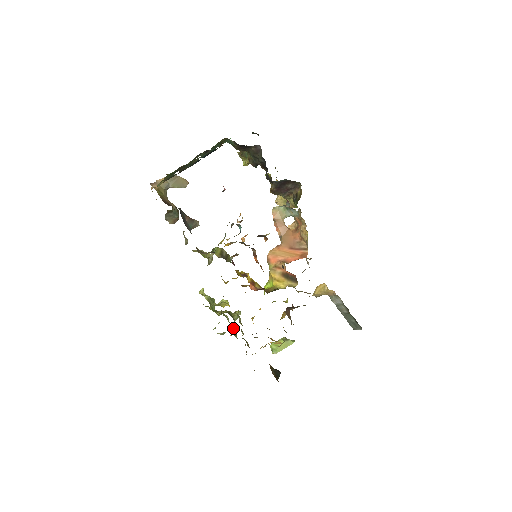
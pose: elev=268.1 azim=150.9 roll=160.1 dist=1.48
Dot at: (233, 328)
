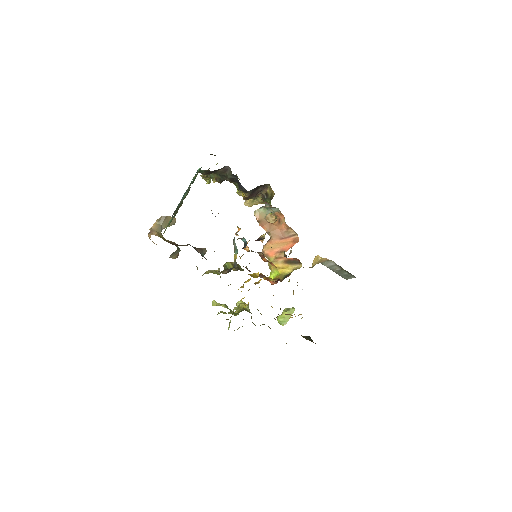
Dot at: occluded
